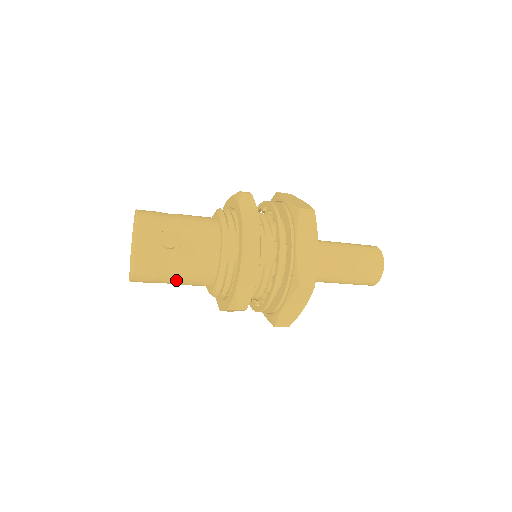
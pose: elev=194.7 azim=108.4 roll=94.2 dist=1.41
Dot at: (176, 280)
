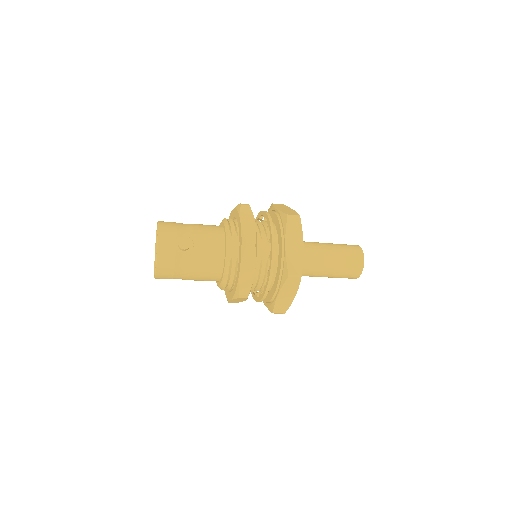
Dot at: (191, 276)
